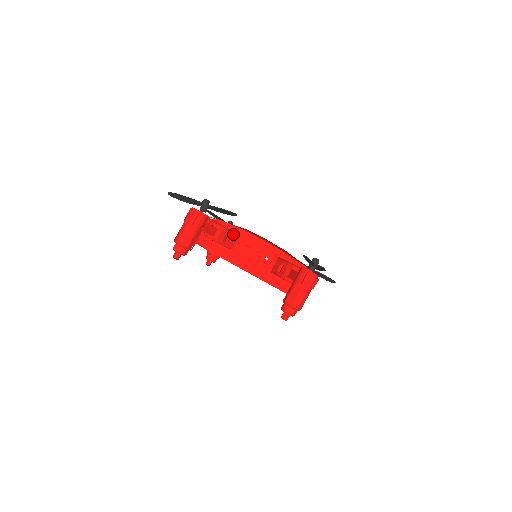
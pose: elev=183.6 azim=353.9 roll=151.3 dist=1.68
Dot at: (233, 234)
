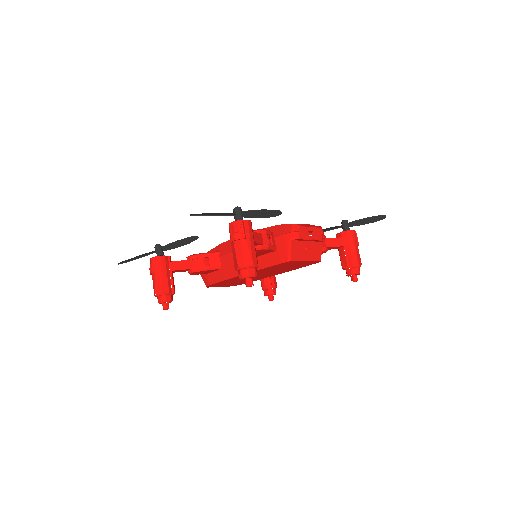
Dot at: (210, 254)
